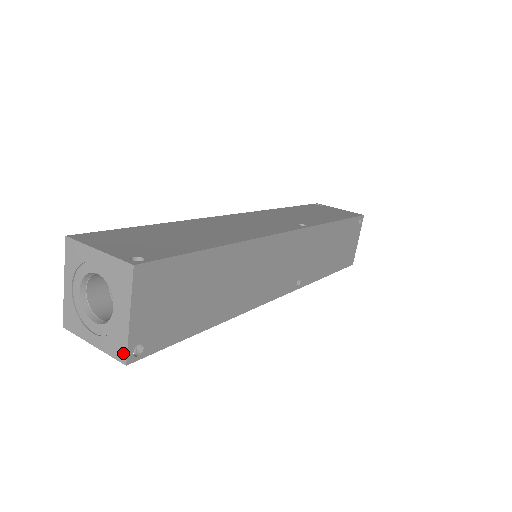
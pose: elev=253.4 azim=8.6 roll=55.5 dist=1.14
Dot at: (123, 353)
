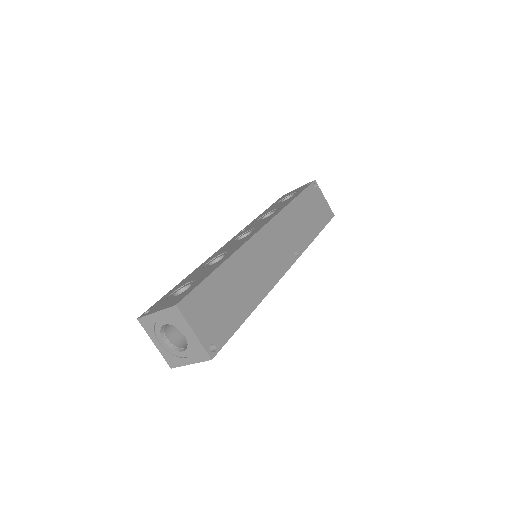
Dot at: (173, 365)
